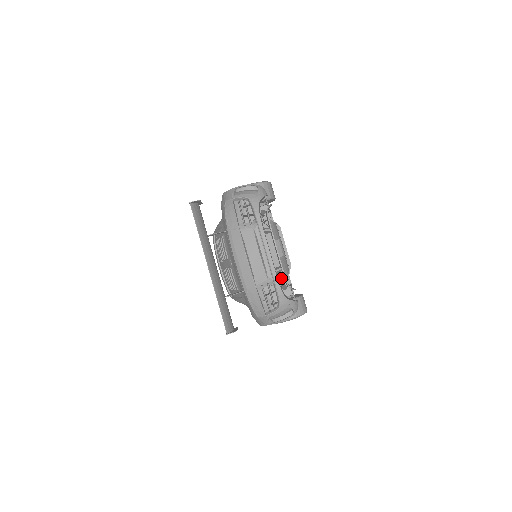
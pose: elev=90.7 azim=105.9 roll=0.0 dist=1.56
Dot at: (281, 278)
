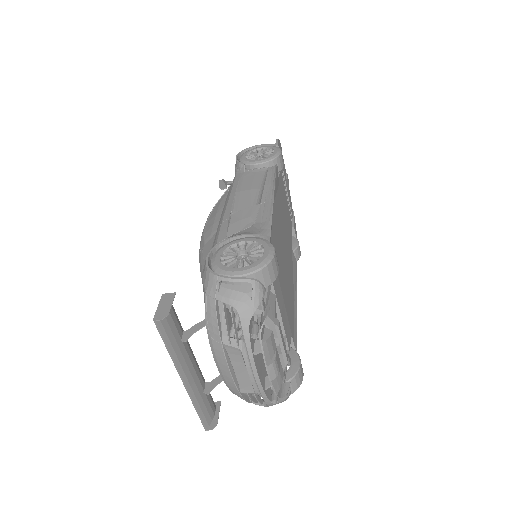
Dot at: occluded
